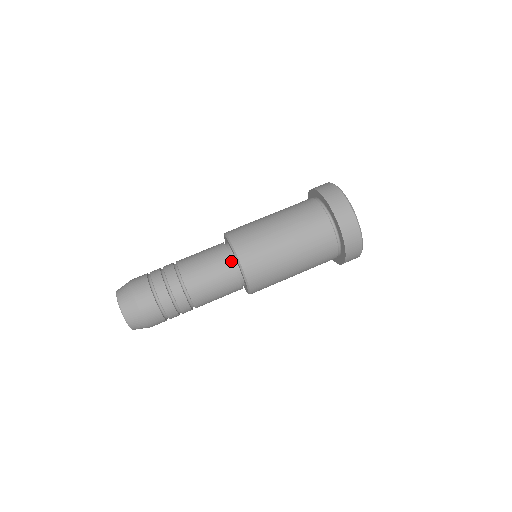
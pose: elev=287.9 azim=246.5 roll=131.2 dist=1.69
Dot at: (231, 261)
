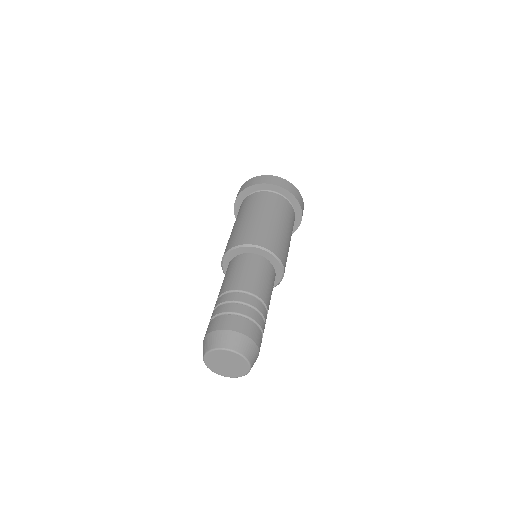
Dot at: (248, 255)
